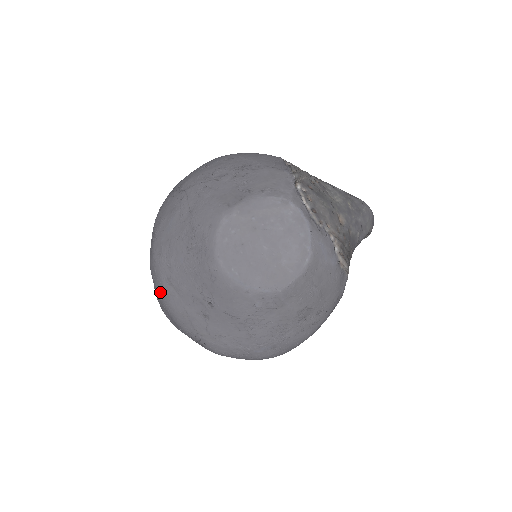
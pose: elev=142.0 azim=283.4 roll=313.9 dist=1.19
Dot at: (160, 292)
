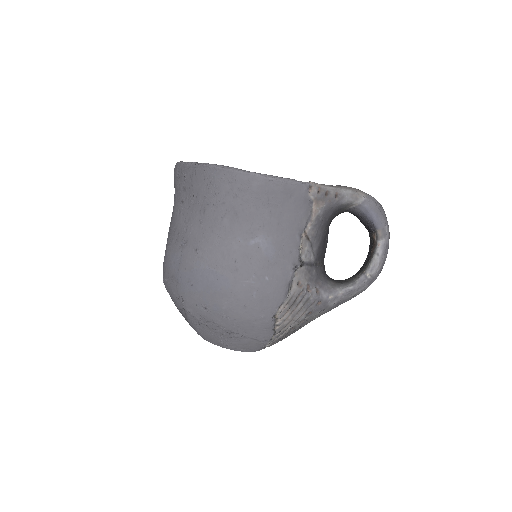
Dot at: occluded
